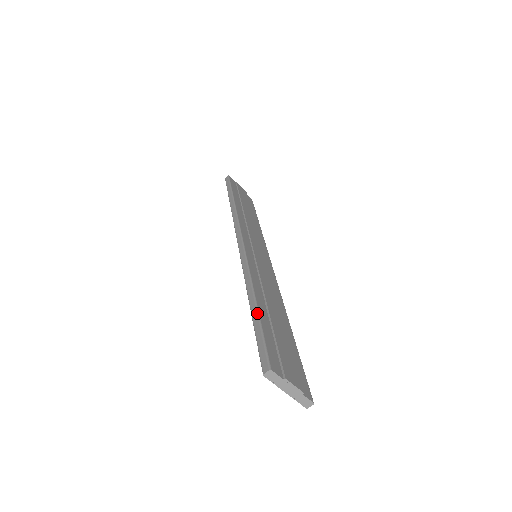
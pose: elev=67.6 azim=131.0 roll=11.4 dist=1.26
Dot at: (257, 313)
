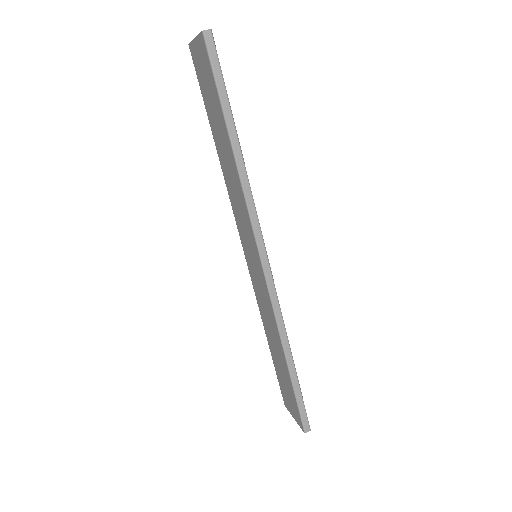
Dot at: occluded
